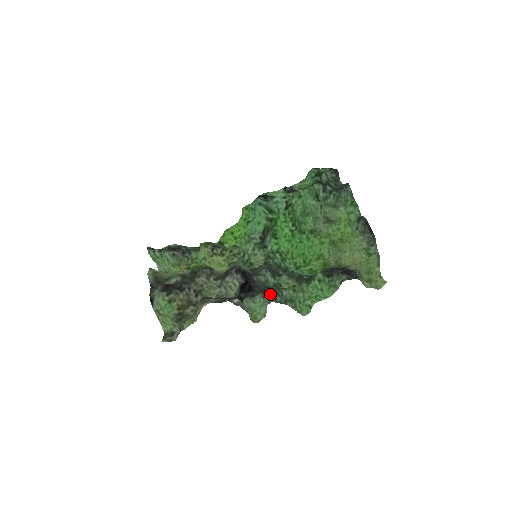
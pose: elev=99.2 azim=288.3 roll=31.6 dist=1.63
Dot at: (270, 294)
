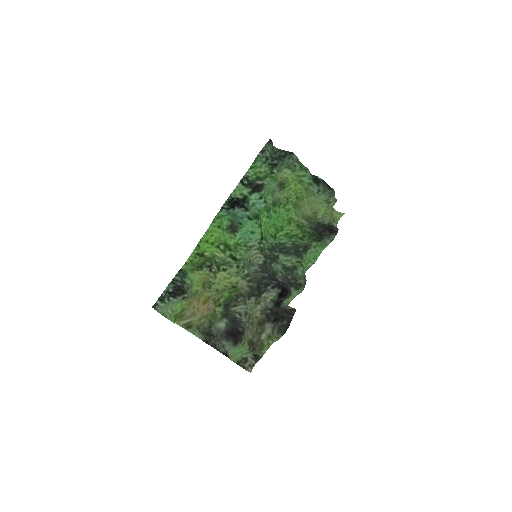
Dot at: (296, 283)
